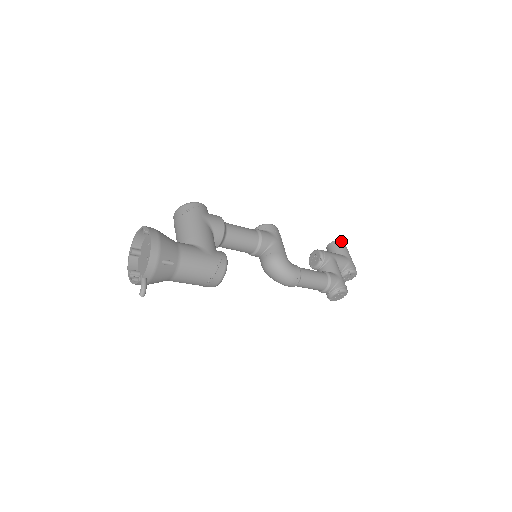
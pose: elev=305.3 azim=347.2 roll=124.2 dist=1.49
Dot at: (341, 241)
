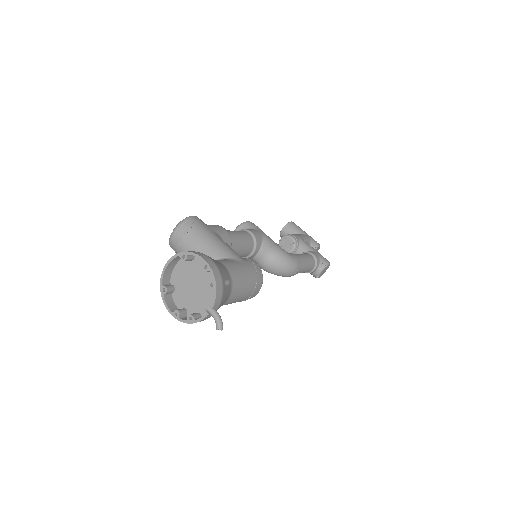
Dot at: (292, 222)
